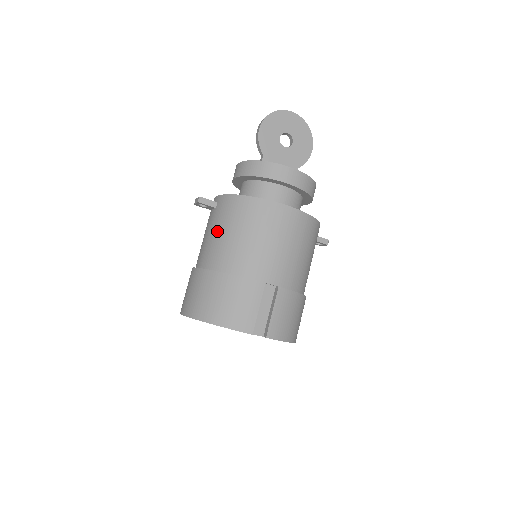
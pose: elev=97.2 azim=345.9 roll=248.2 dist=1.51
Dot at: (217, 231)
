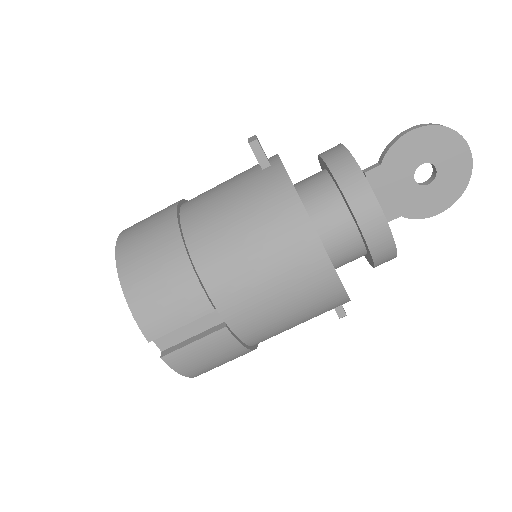
Dot at: (233, 198)
